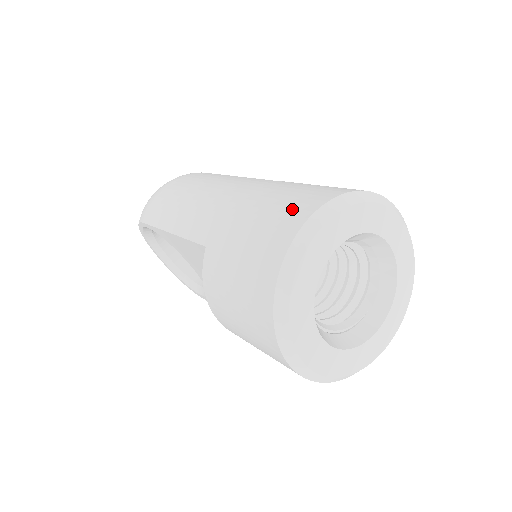
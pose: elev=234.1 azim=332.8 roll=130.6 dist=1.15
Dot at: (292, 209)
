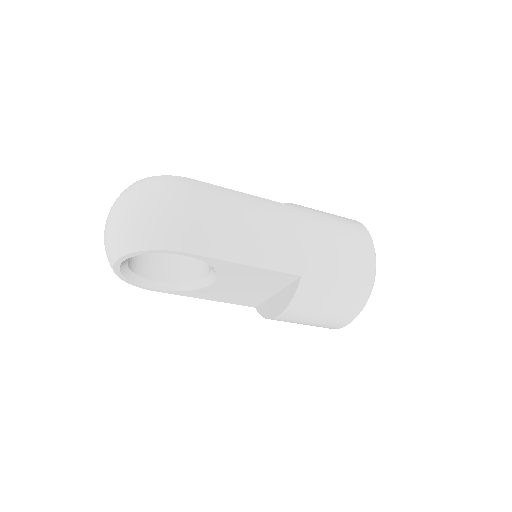
Dot at: (361, 248)
